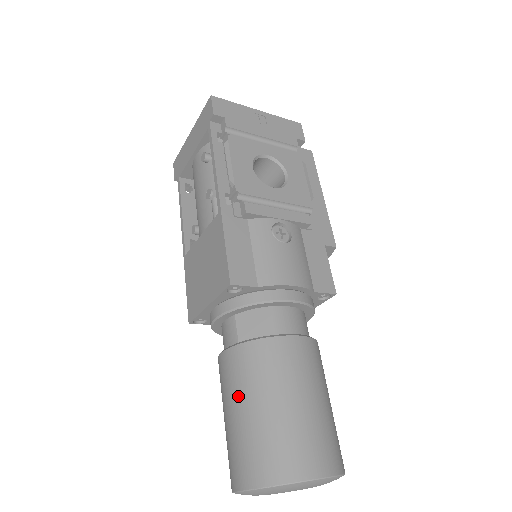
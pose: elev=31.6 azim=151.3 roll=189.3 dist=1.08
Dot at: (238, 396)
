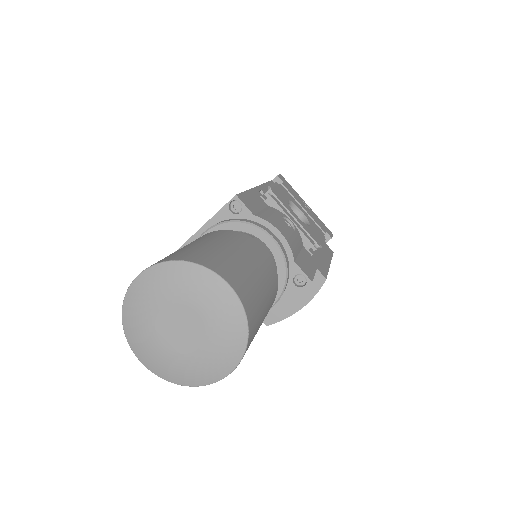
Dot at: (190, 243)
